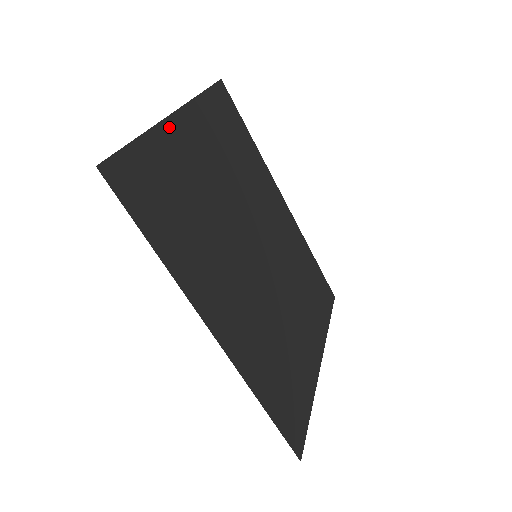
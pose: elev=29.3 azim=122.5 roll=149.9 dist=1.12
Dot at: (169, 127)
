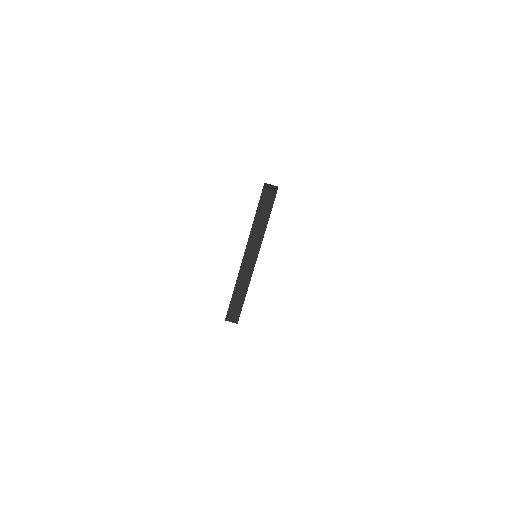
Dot at: occluded
